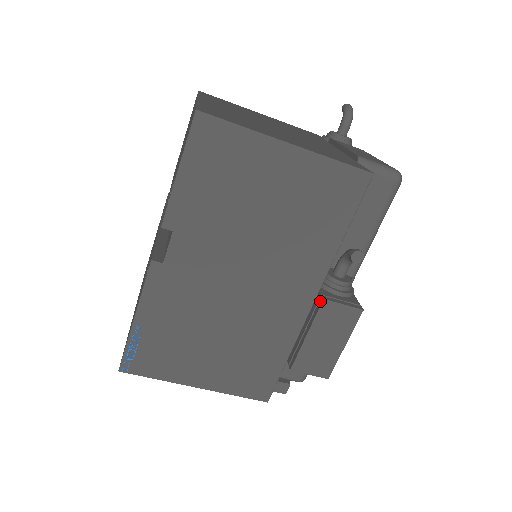
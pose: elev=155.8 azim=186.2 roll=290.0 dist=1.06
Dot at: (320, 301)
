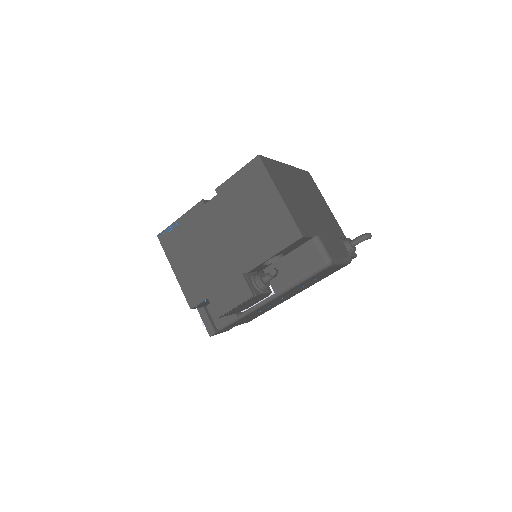
Dot at: (241, 275)
